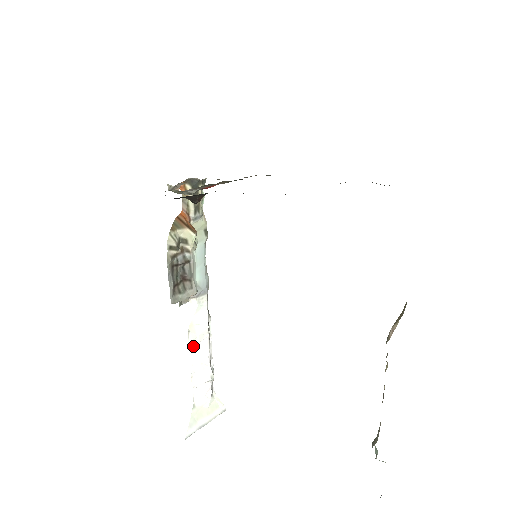
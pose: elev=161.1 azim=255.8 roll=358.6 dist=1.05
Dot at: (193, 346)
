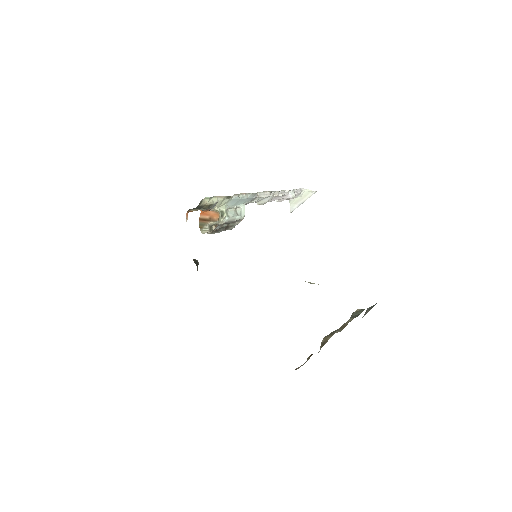
Dot at: occluded
